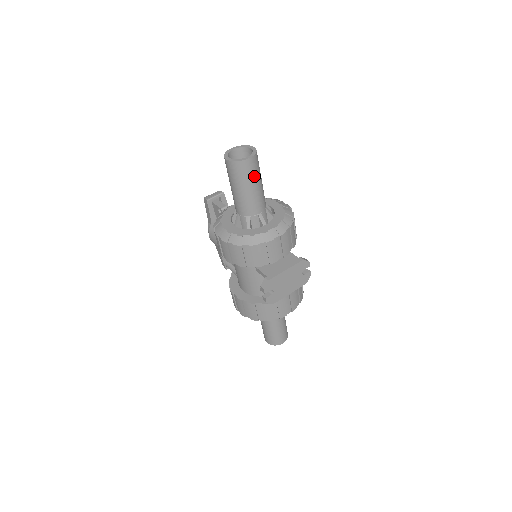
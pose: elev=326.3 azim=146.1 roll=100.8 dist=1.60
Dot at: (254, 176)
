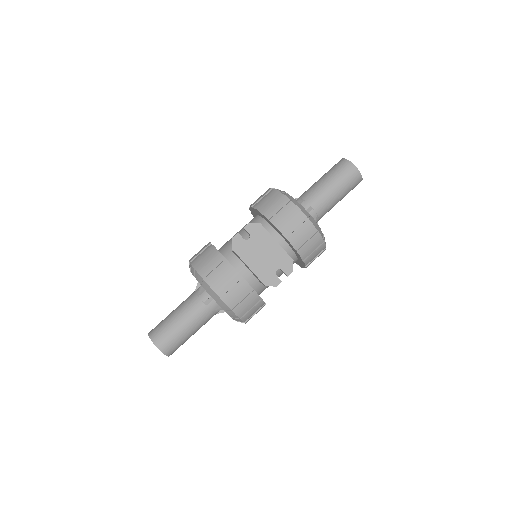
Dot at: (343, 181)
